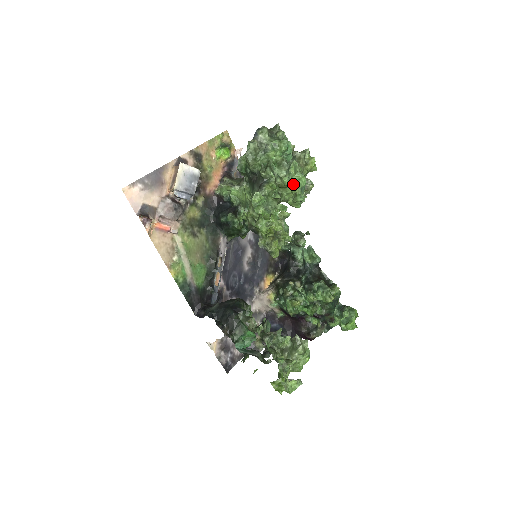
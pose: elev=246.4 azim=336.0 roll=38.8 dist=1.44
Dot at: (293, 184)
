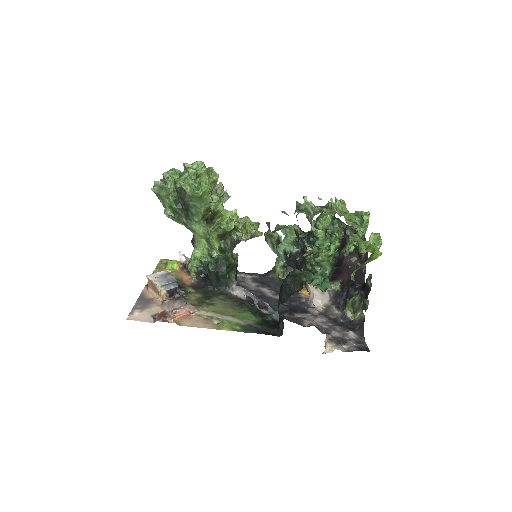
Dot at: (198, 171)
